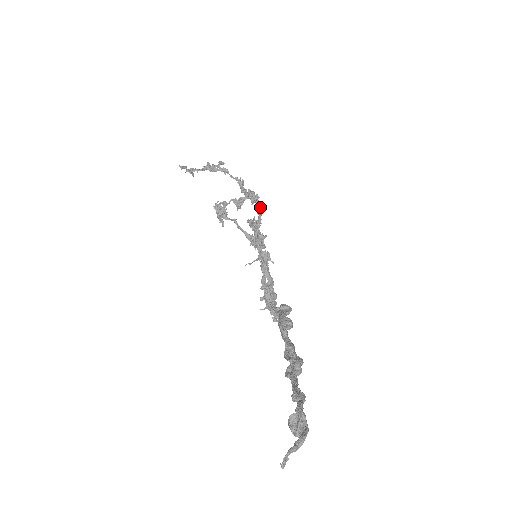
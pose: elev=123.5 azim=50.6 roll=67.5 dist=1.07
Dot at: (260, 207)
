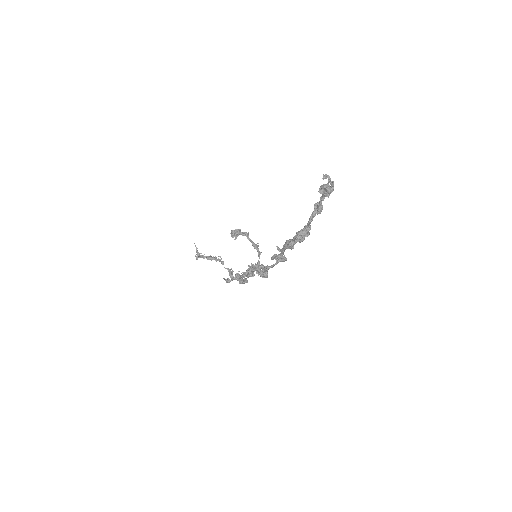
Dot at: occluded
